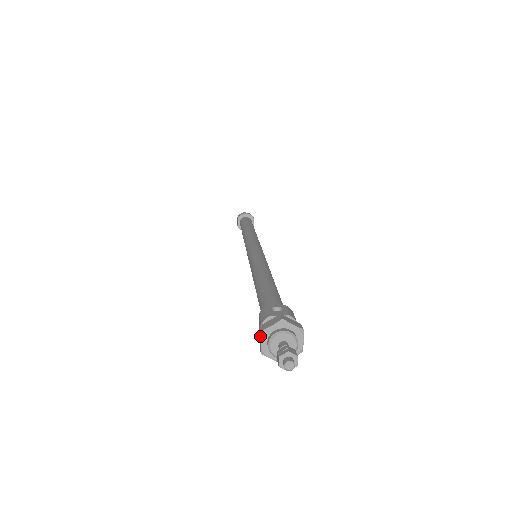
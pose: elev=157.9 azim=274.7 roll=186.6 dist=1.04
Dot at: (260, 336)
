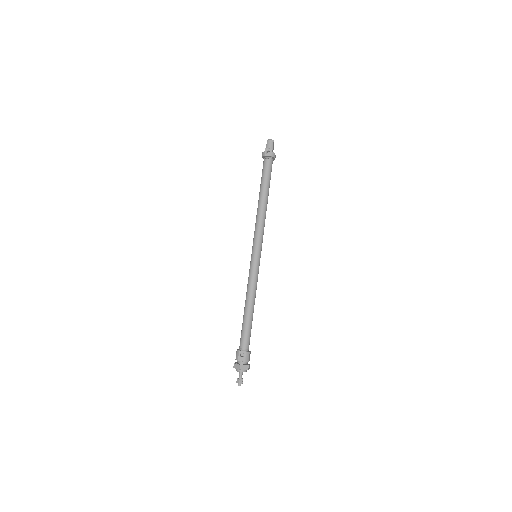
Dot at: (234, 366)
